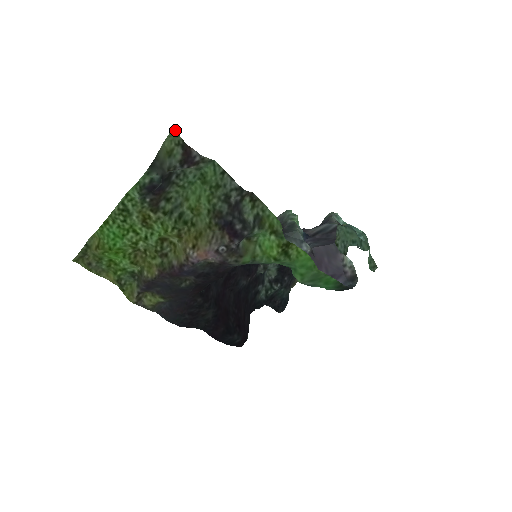
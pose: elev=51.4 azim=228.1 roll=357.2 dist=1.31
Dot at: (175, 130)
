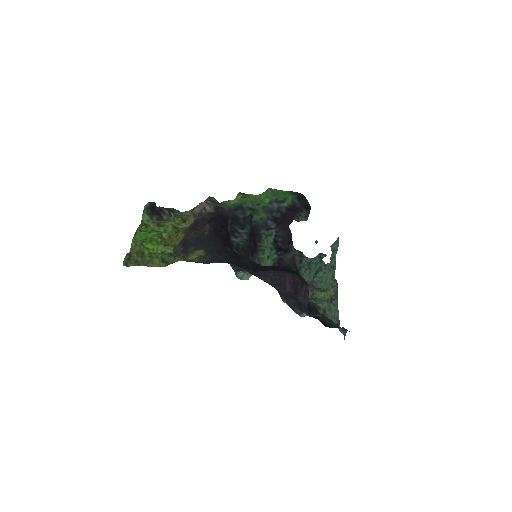
Dot at: occluded
